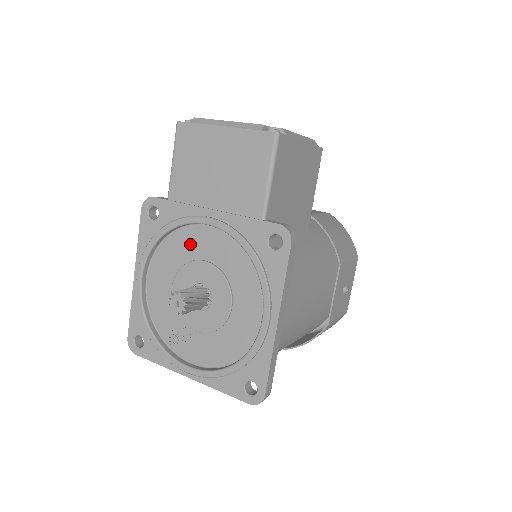
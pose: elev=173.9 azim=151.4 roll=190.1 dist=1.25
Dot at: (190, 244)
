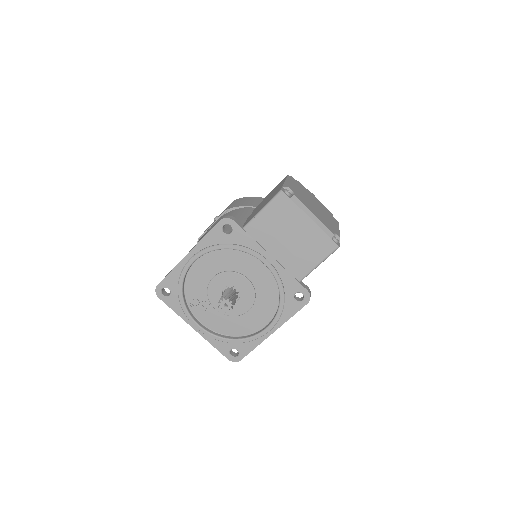
Dot at: (243, 263)
